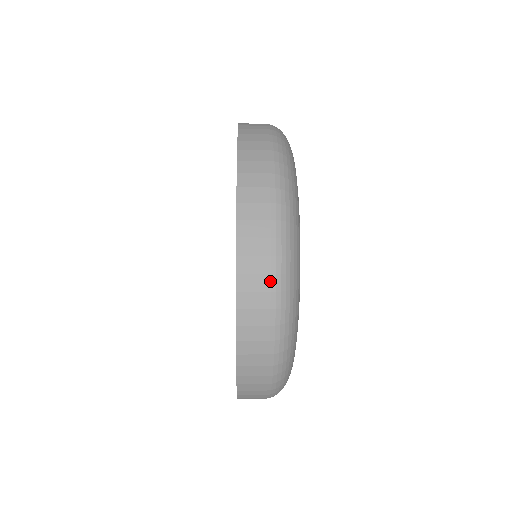
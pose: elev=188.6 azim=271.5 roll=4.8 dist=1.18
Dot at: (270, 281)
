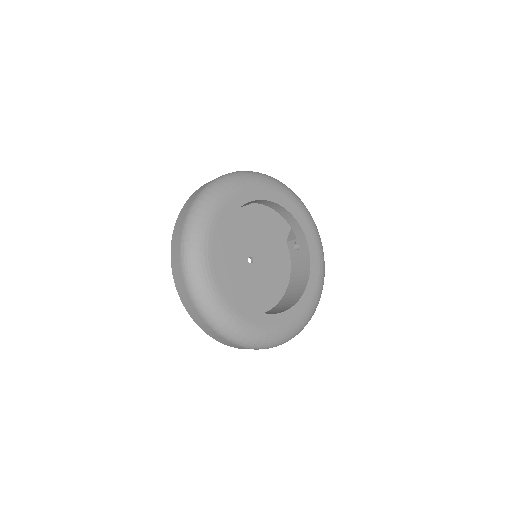
Dot at: (180, 237)
